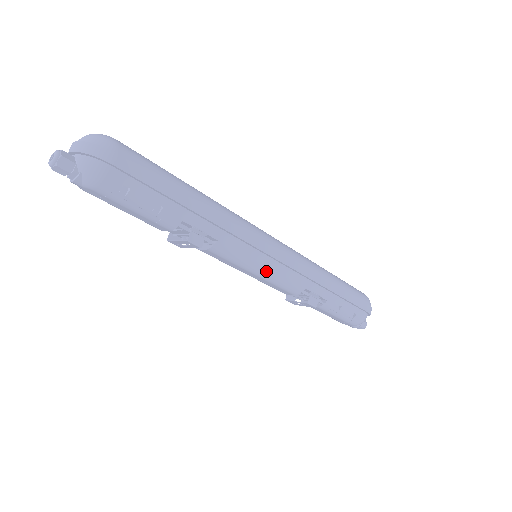
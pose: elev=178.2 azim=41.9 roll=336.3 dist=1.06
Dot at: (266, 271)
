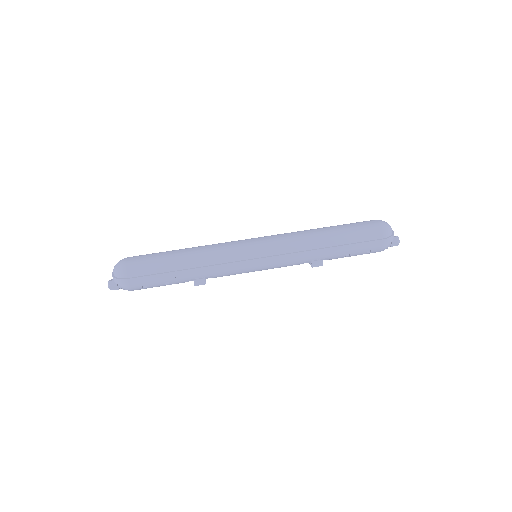
Dot at: (262, 269)
